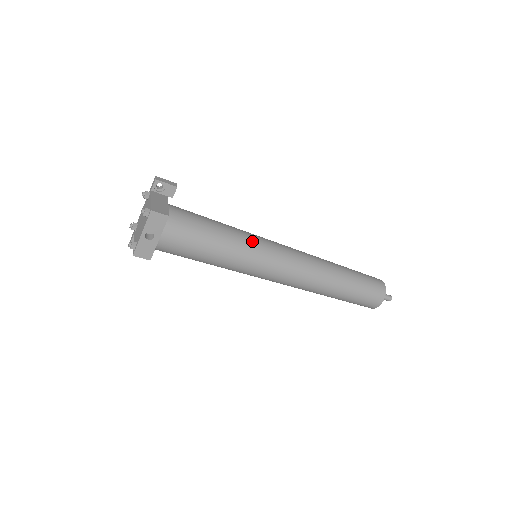
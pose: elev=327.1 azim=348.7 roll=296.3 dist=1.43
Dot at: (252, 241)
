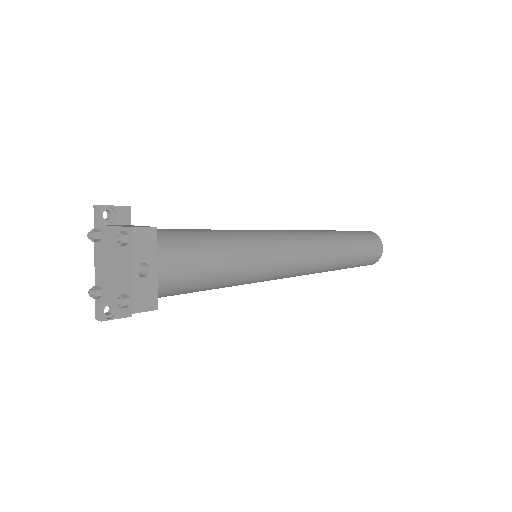
Dot at: (250, 233)
